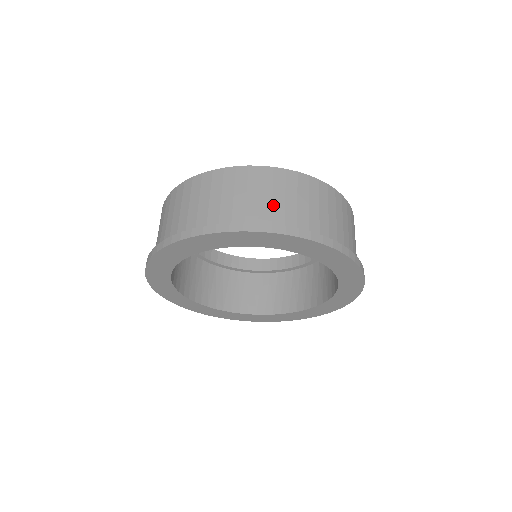
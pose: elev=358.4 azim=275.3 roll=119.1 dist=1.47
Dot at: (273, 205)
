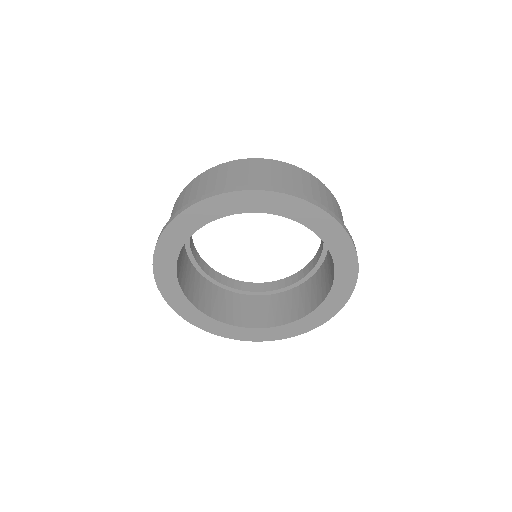
Dot at: (304, 189)
